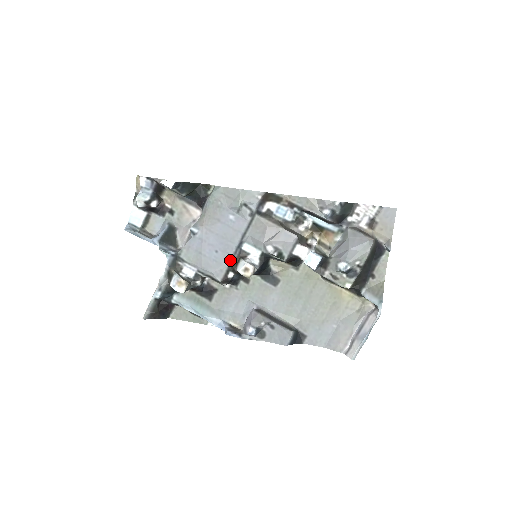
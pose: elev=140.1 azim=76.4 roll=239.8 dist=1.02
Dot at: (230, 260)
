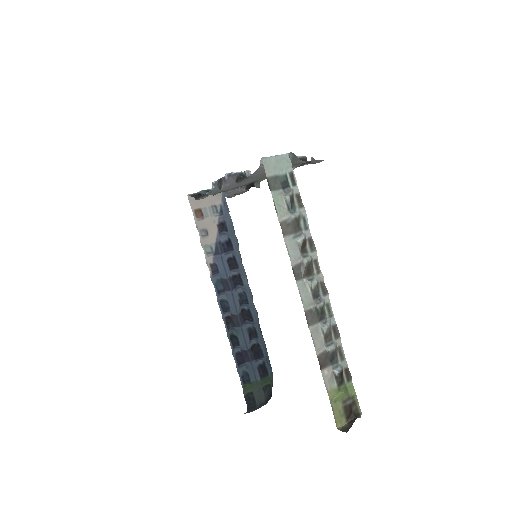
Dot at: occluded
